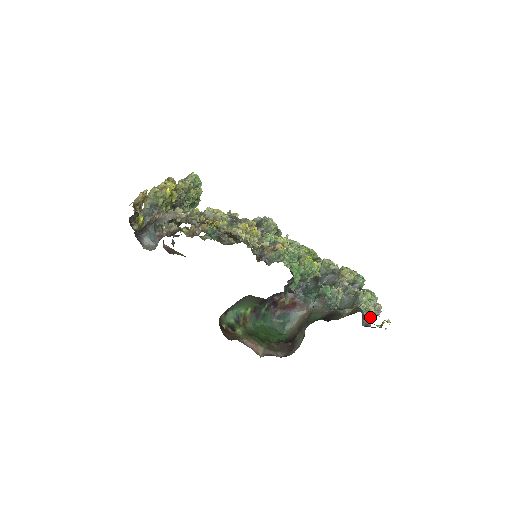
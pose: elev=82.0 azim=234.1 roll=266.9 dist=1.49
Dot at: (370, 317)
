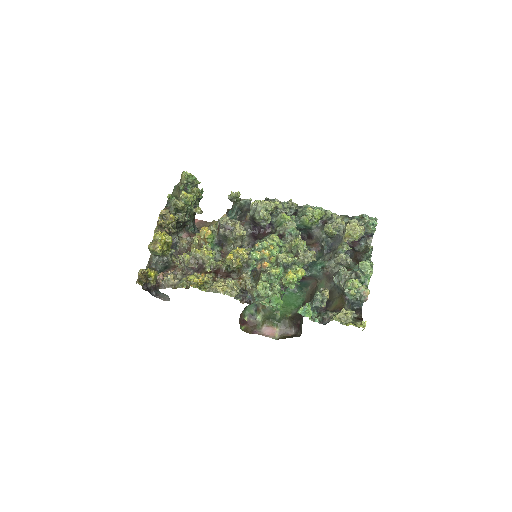
Dot at: (347, 323)
